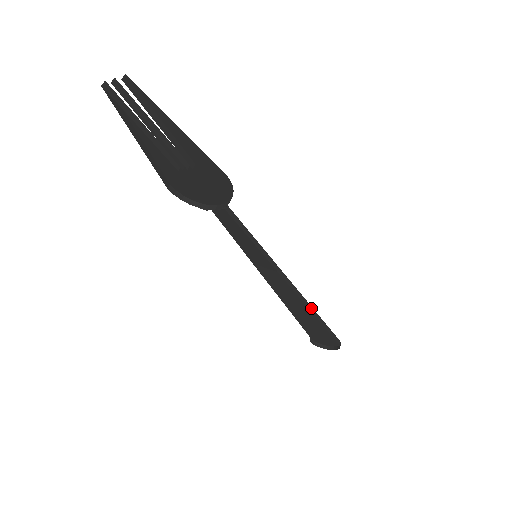
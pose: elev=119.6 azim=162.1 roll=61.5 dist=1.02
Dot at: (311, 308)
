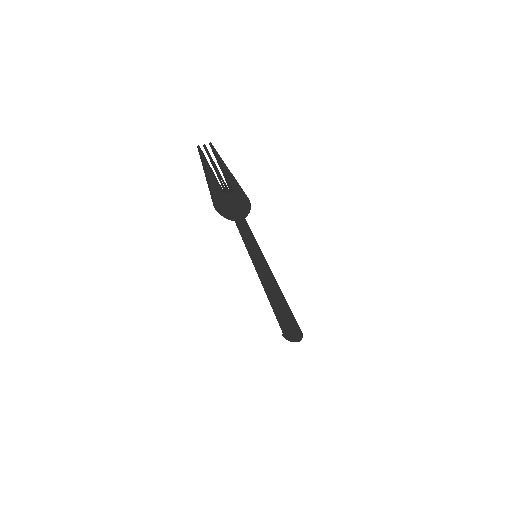
Dot at: (285, 300)
